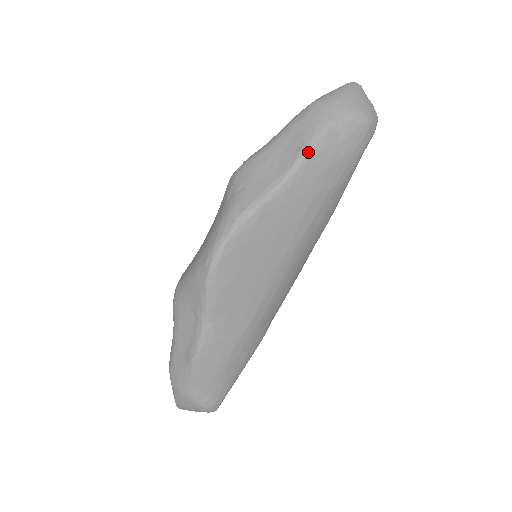
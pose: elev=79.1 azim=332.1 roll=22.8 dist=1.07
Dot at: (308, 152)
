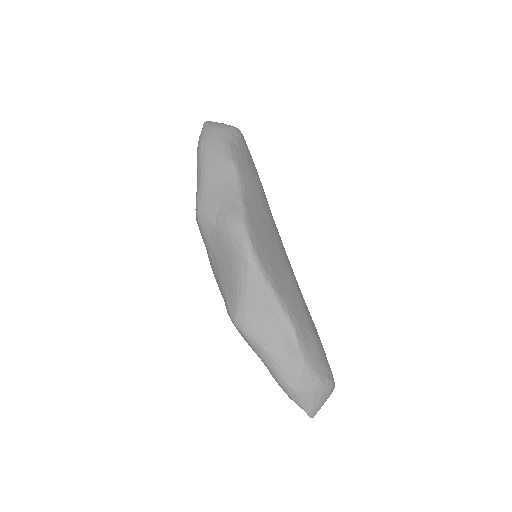
Dot at: (233, 159)
